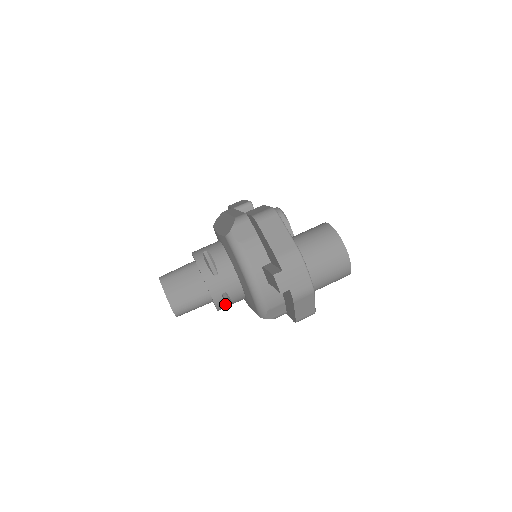
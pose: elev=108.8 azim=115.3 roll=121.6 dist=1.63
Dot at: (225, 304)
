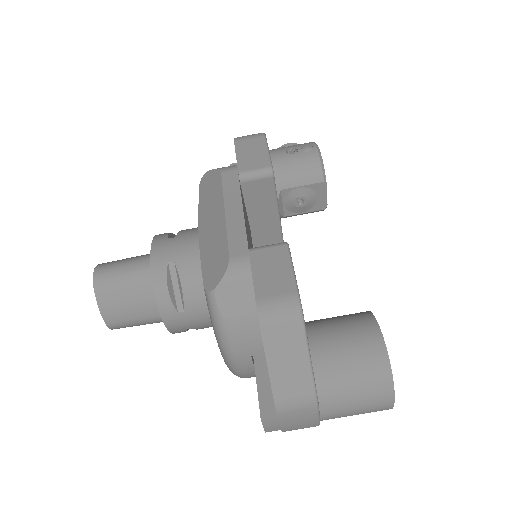
Dot at: occluded
